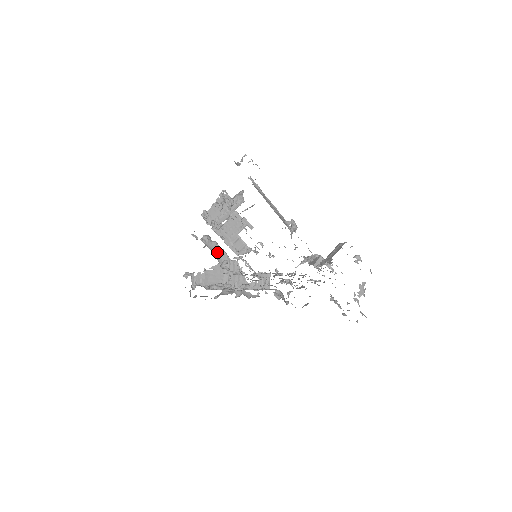
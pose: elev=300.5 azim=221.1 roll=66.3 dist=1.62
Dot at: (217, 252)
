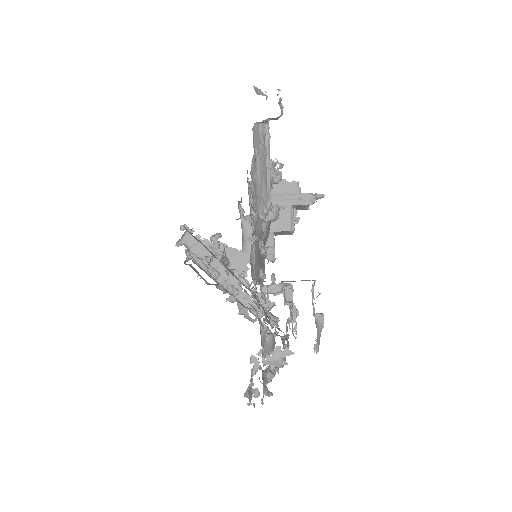
Dot at: (250, 242)
